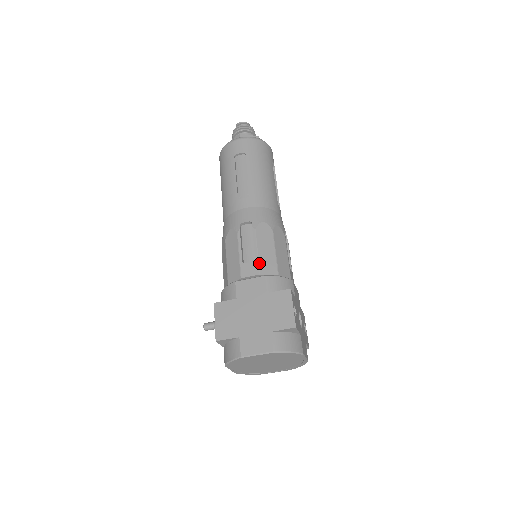
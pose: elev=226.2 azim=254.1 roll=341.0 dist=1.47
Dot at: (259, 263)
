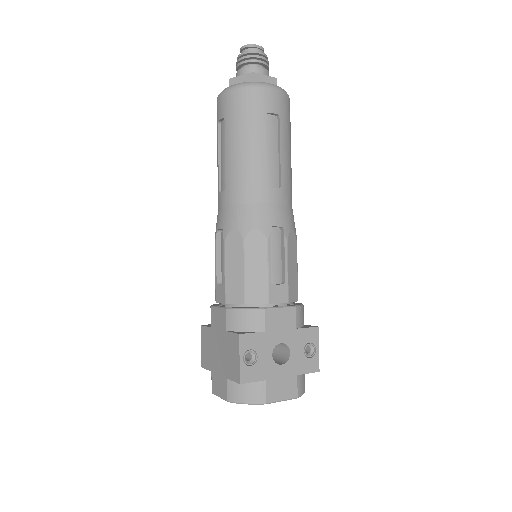
Dot at: (225, 289)
